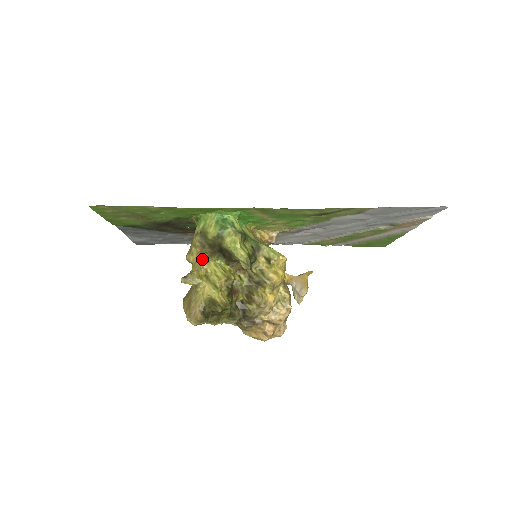
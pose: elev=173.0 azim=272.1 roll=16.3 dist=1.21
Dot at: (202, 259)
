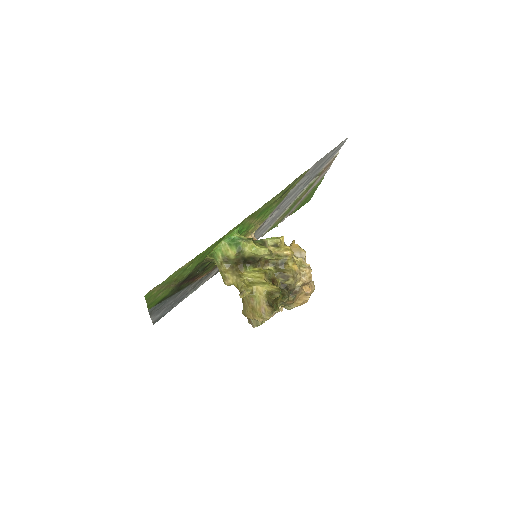
Dot at: (238, 275)
